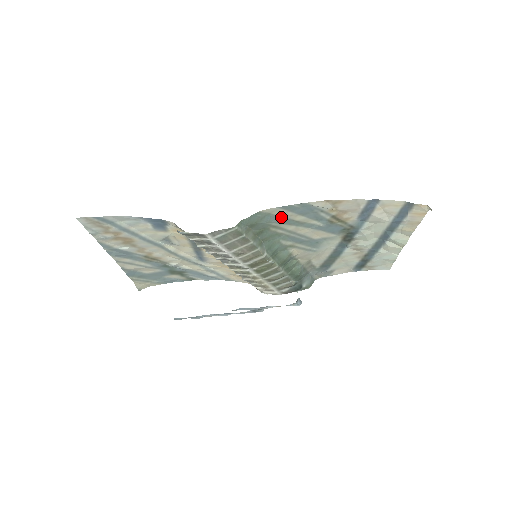
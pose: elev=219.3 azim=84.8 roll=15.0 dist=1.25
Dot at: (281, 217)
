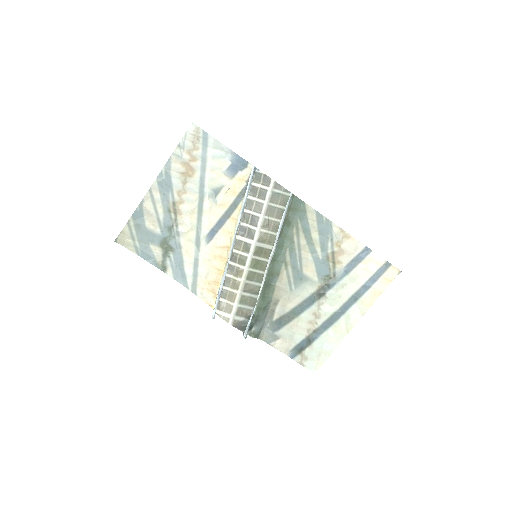
Dot at: (308, 223)
